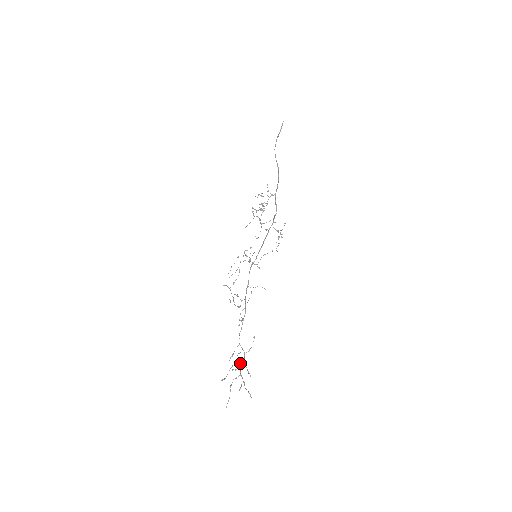
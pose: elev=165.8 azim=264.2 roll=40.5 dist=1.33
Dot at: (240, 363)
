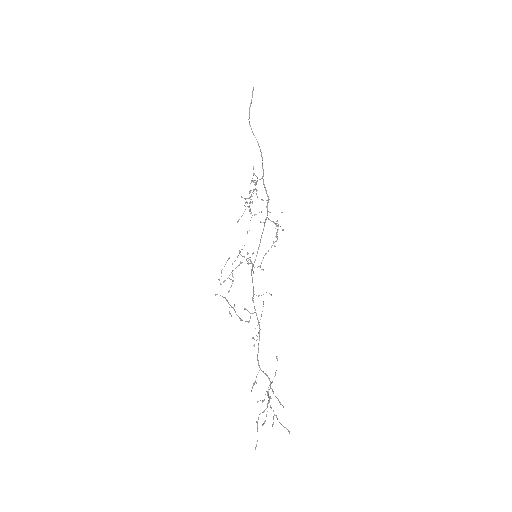
Dot at: (267, 393)
